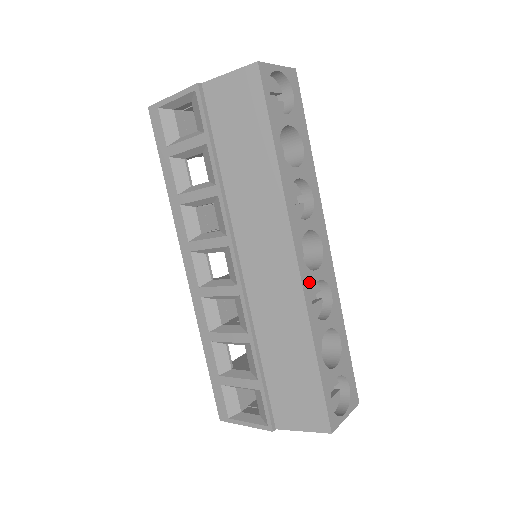
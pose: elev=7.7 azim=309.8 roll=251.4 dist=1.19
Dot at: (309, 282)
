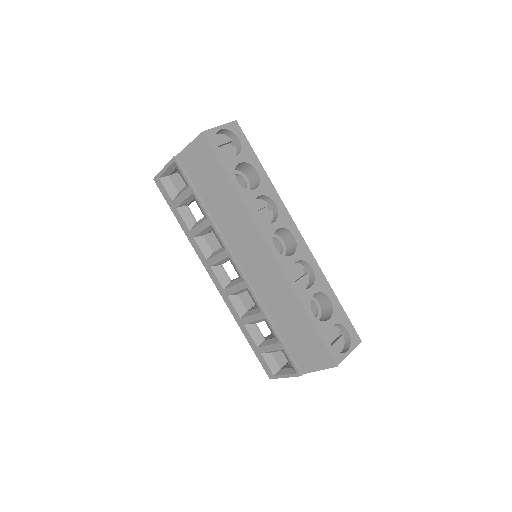
Dot at: (287, 265)
